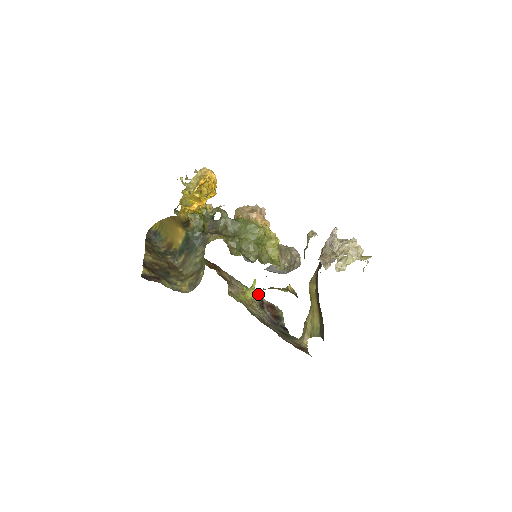
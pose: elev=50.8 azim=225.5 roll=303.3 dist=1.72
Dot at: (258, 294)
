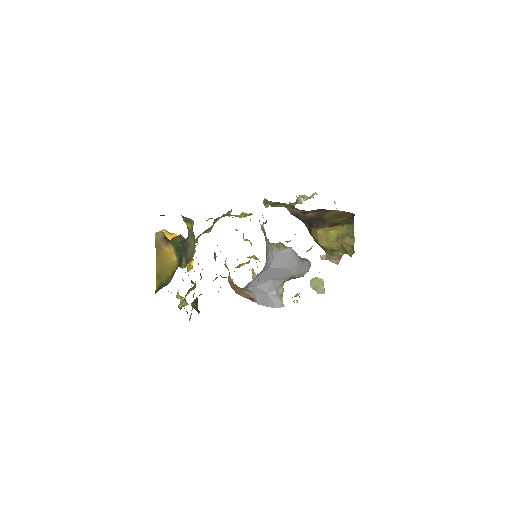
Dot at: occluded
